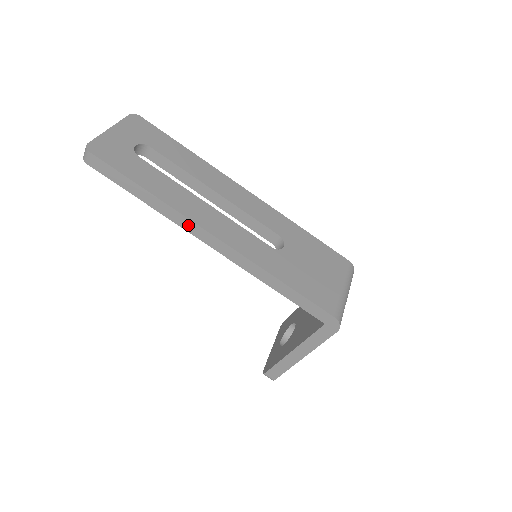
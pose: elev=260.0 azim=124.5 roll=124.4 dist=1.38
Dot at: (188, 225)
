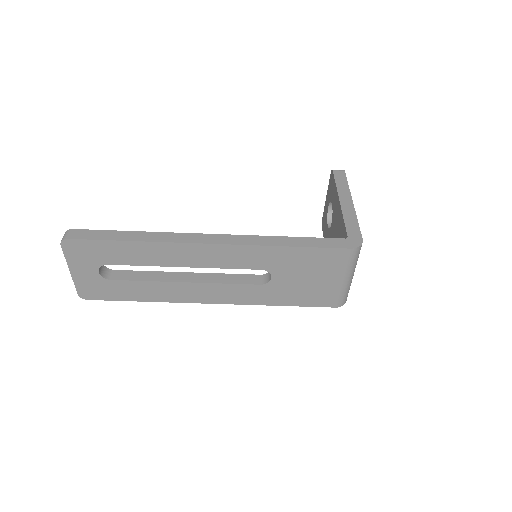
Dot at: occluded
